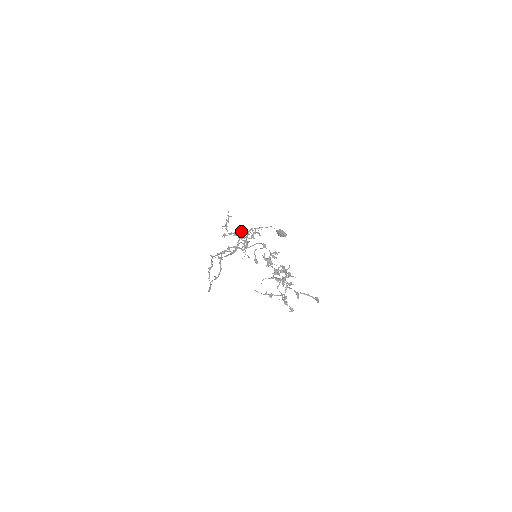
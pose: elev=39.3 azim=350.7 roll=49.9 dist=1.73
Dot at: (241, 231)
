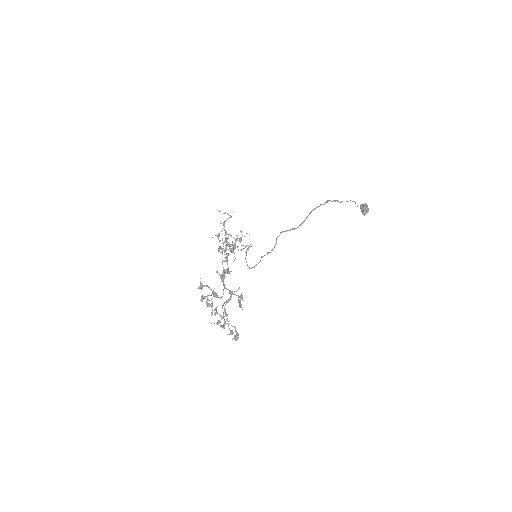
Dot at: occluded
